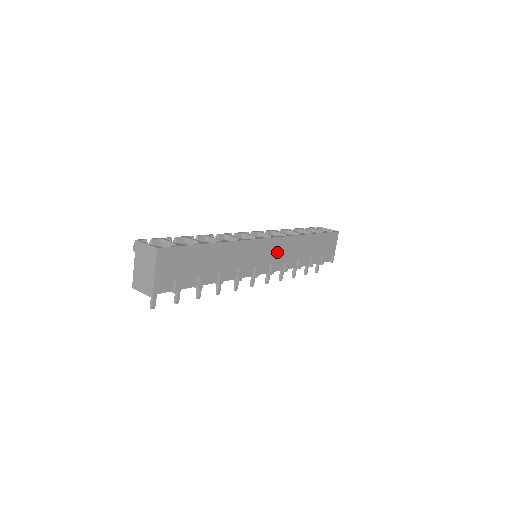
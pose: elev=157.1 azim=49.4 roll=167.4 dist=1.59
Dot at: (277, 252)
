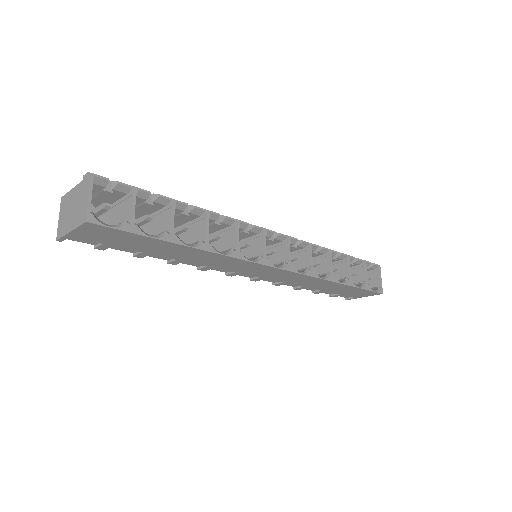
Dot at: (278, 276)
